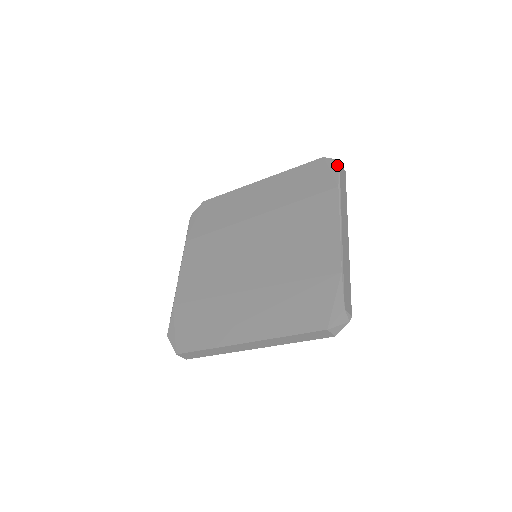
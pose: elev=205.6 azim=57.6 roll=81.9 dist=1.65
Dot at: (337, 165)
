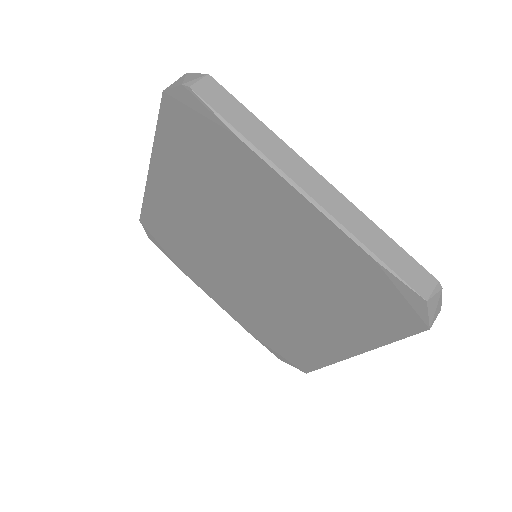
Dot at: (192, 96)
